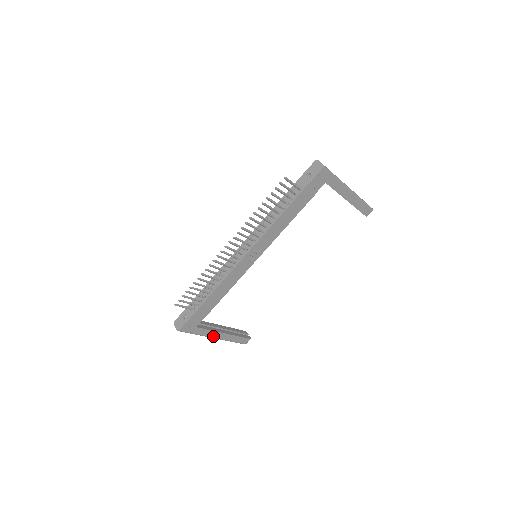
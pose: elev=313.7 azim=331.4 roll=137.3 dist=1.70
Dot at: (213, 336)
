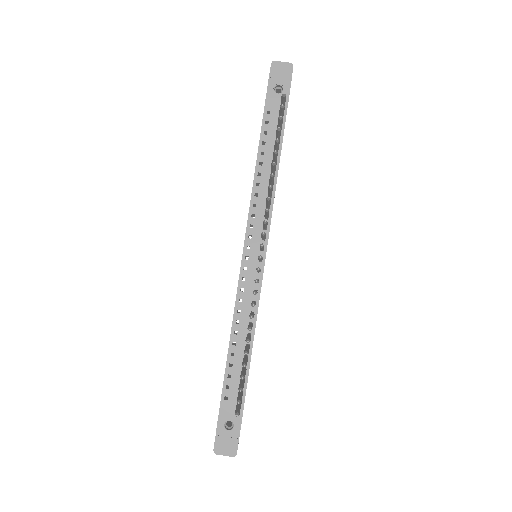
Dot at: occluded
